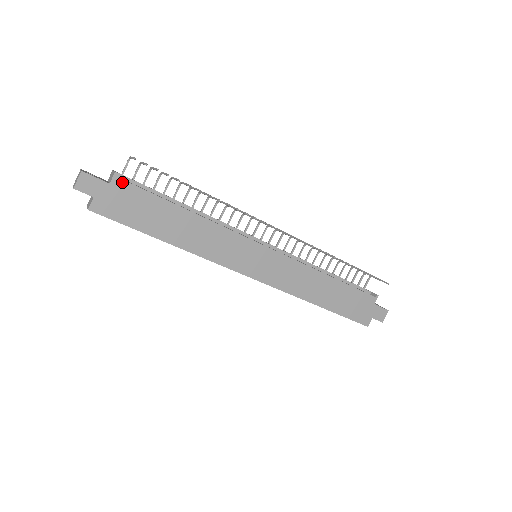
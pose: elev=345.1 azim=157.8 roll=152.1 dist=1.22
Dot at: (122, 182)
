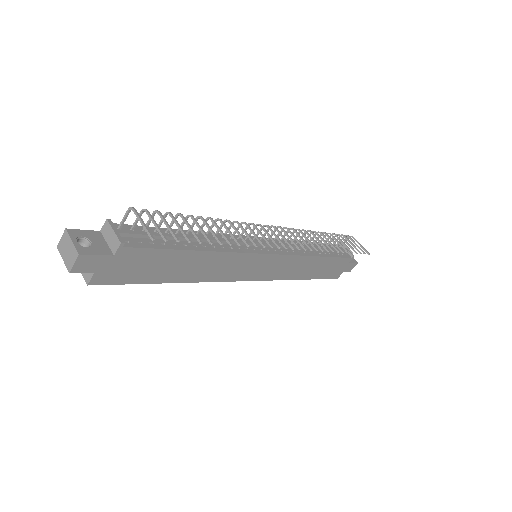
Dot at: (129, 250)
